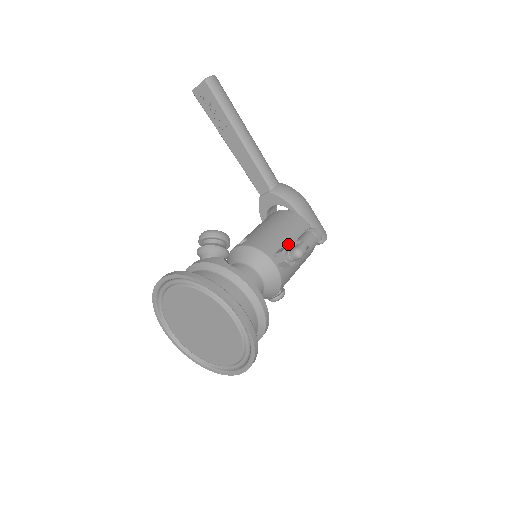
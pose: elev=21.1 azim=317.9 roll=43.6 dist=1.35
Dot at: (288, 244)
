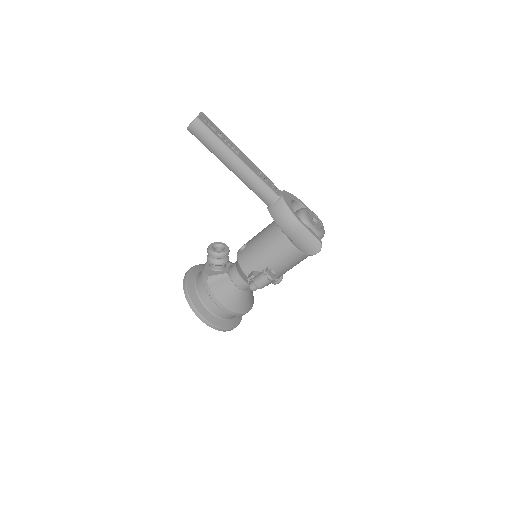
Dot at: (265, 265)
